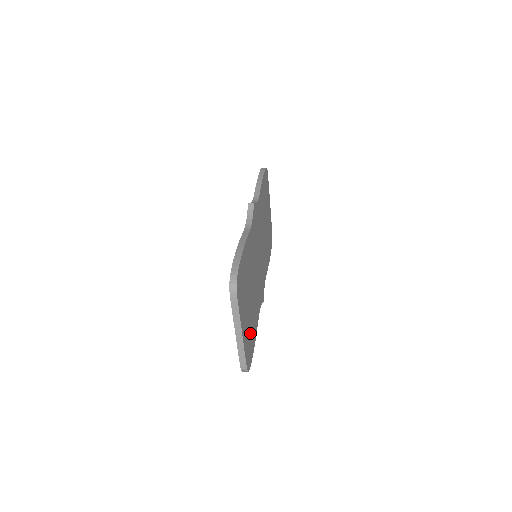
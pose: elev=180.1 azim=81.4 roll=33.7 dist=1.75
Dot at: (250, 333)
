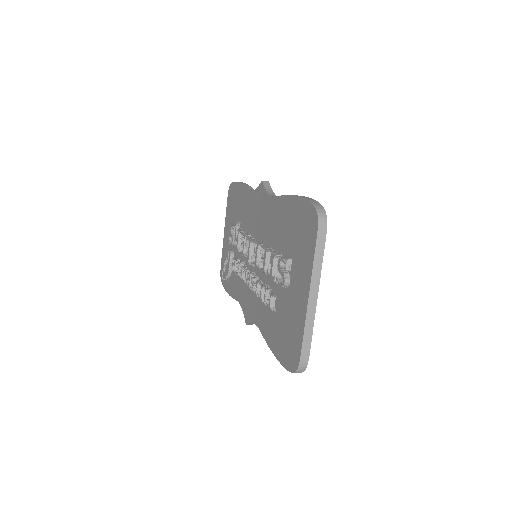
Dot at: occluded
